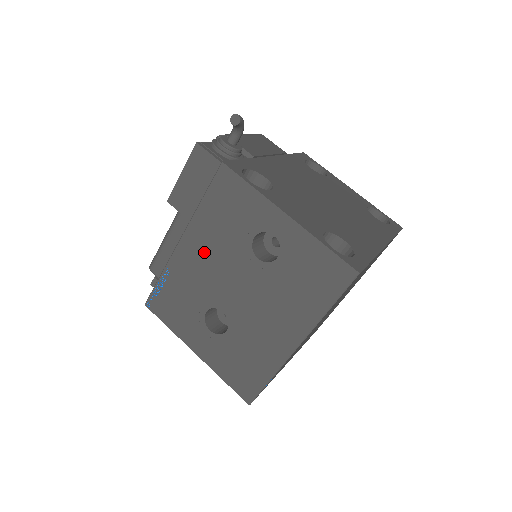
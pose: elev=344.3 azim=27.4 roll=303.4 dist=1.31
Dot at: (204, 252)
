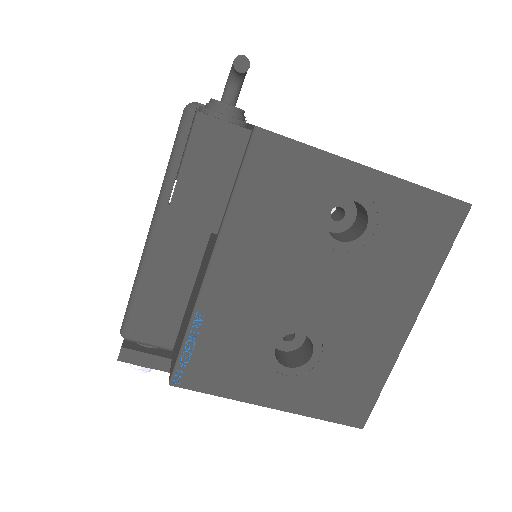
Dot at: (254, 266)
